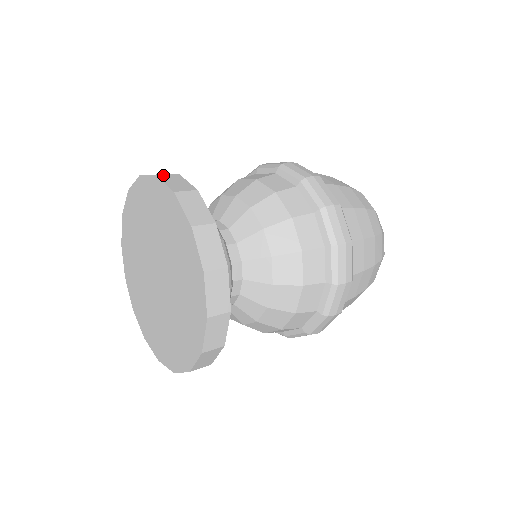
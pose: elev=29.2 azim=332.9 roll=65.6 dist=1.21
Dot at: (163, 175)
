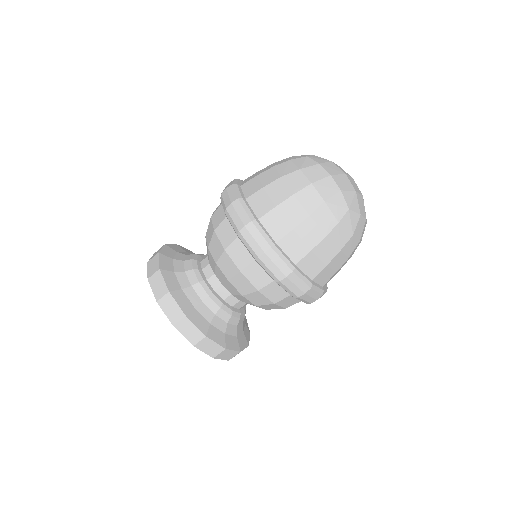
Dot at: (150, 260)
